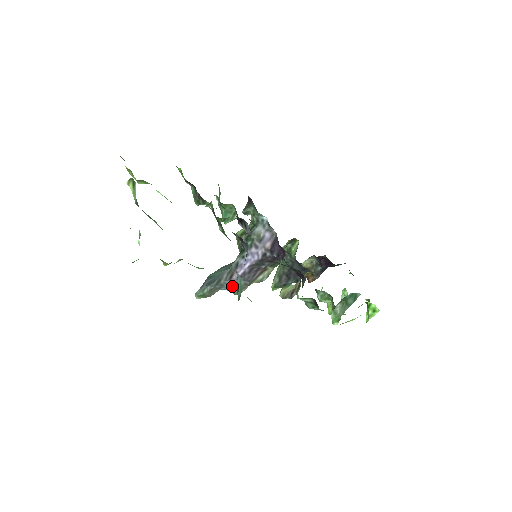
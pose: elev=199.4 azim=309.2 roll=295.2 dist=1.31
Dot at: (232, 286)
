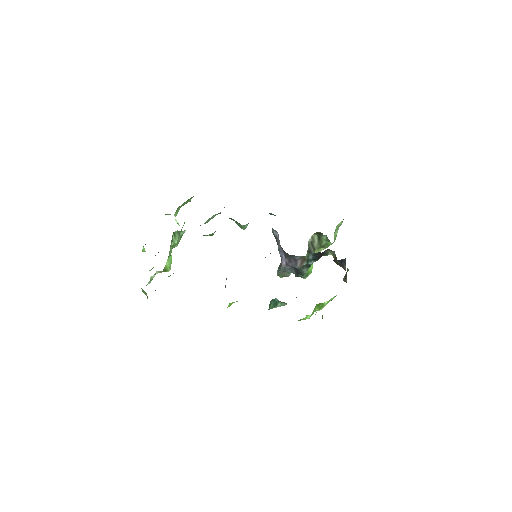
Dot at: (292, 271)
